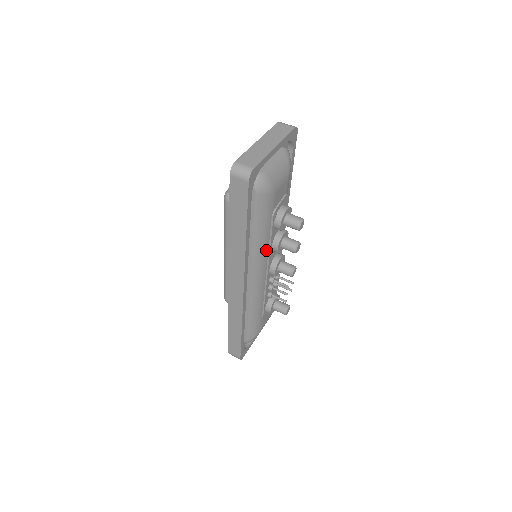
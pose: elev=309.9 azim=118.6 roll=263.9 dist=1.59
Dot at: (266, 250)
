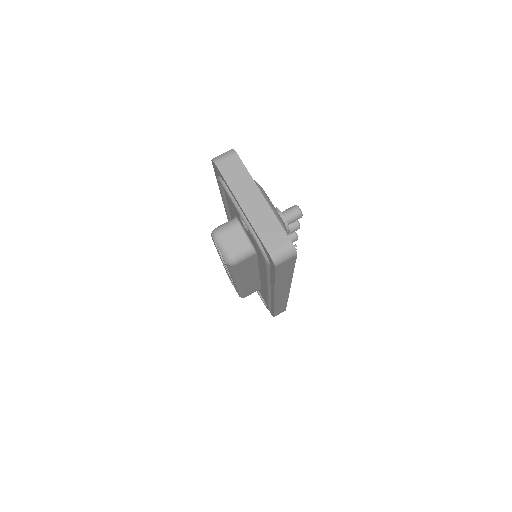
Dot at: occluded
